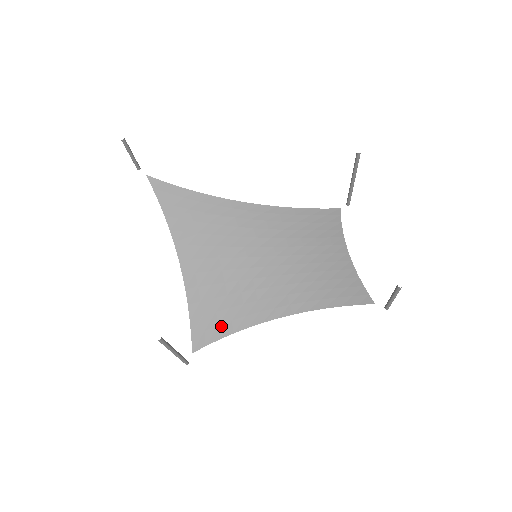
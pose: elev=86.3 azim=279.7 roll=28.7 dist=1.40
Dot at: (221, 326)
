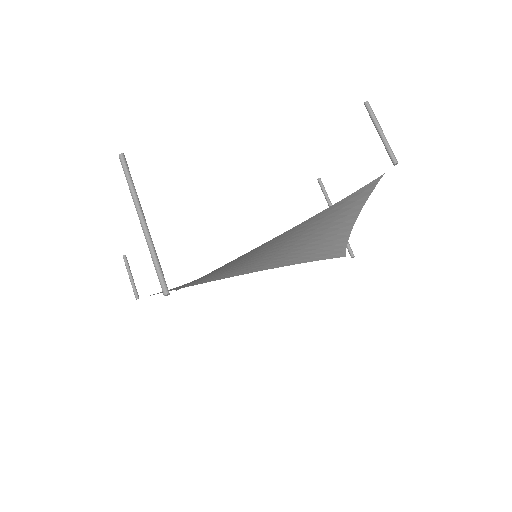
Dot at: occluded
